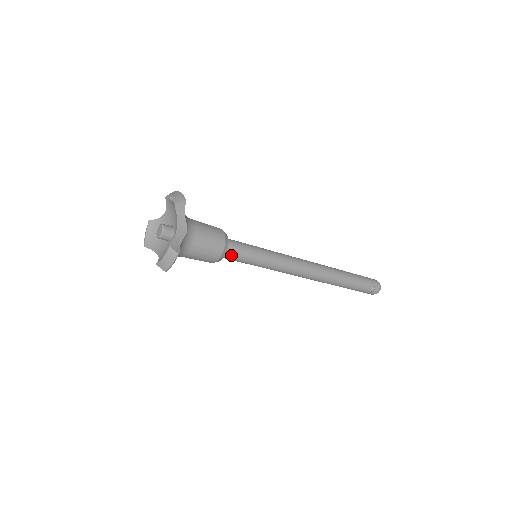
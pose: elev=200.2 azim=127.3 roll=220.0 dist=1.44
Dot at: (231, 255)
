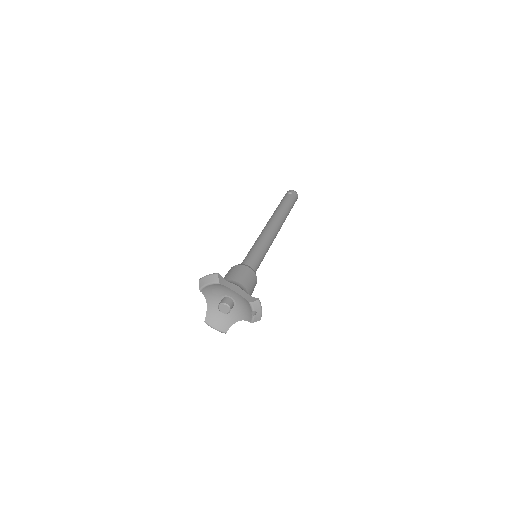
Dot at: occluded
